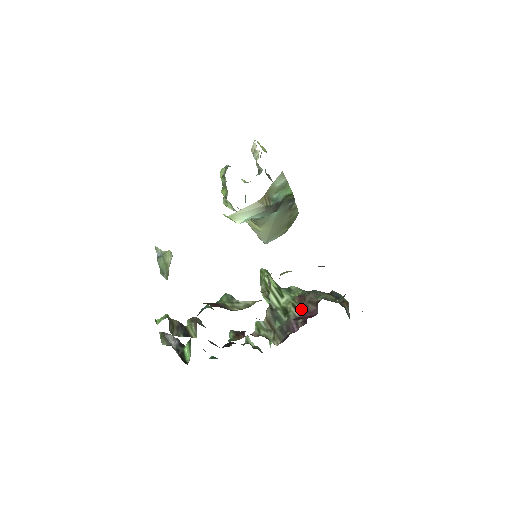
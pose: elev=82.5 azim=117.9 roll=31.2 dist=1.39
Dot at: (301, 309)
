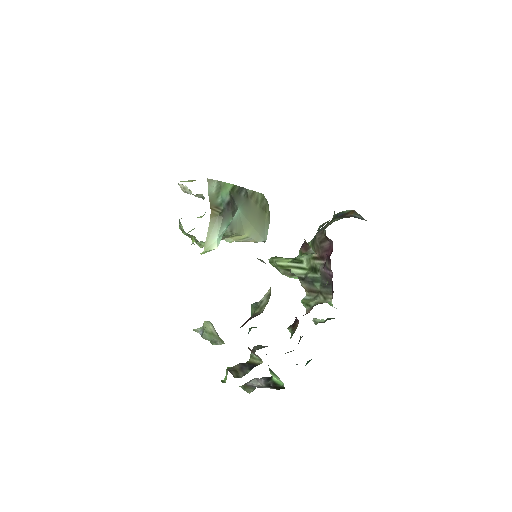
Dot at: (321, 255)
